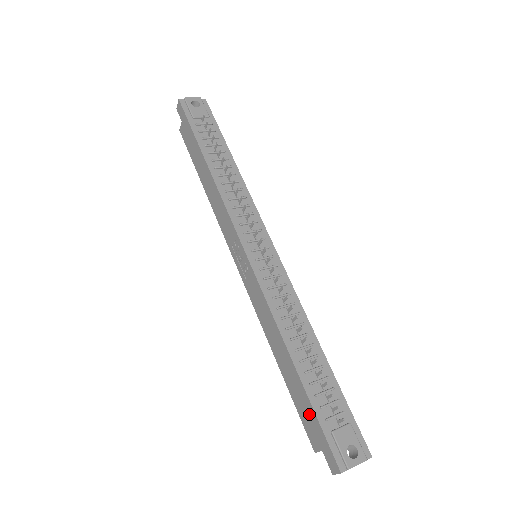
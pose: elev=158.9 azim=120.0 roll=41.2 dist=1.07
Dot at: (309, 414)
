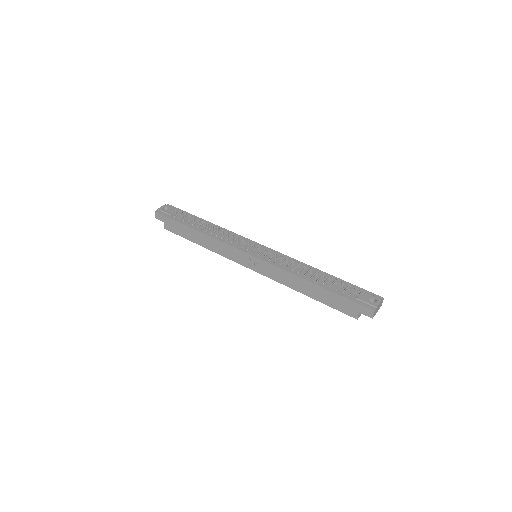
Dot at: (340, 301)
